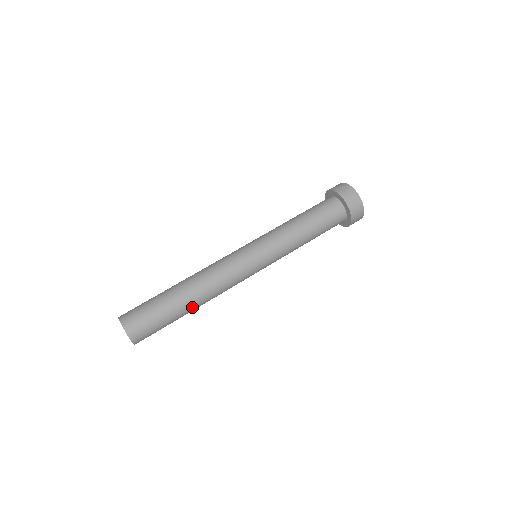
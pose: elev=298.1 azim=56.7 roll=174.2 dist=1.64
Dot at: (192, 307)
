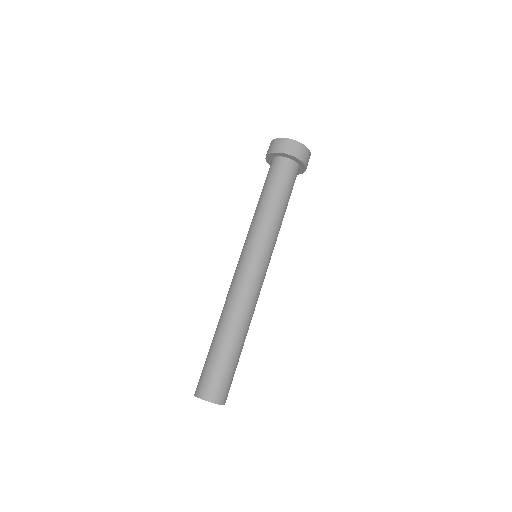
Dot at: occluded
